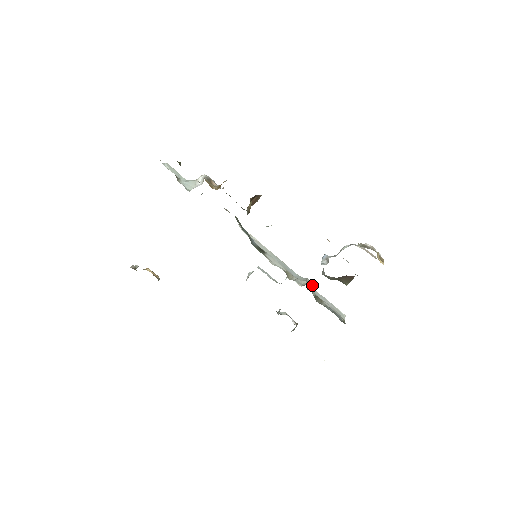
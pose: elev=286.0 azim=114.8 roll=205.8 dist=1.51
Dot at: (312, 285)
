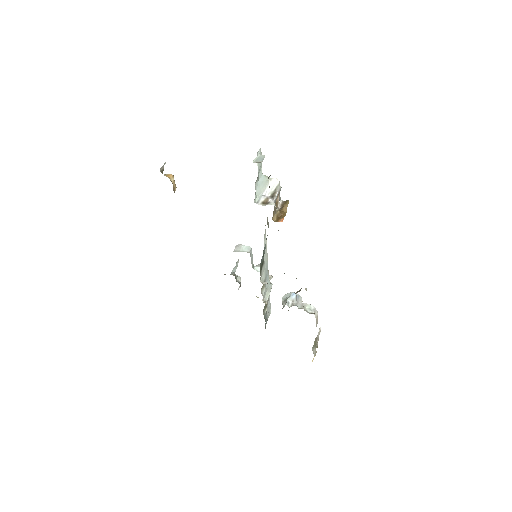
Dot at: occluded
